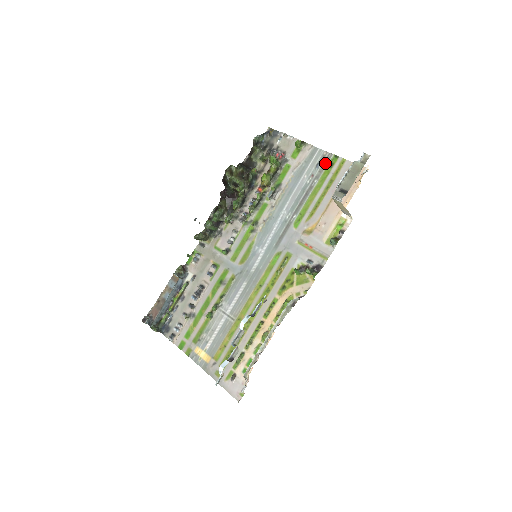
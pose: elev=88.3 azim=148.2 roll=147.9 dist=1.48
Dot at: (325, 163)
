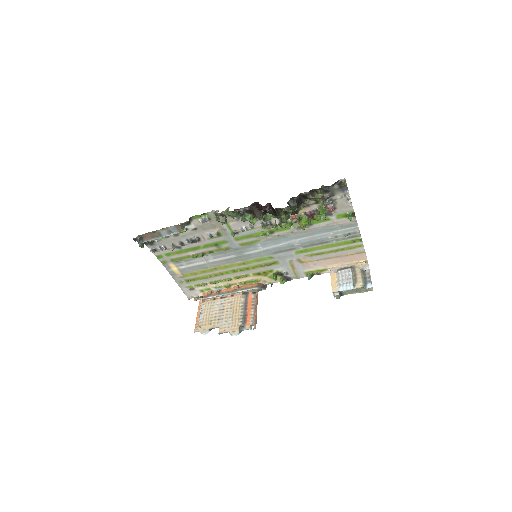
Dot at: (351, 237)
